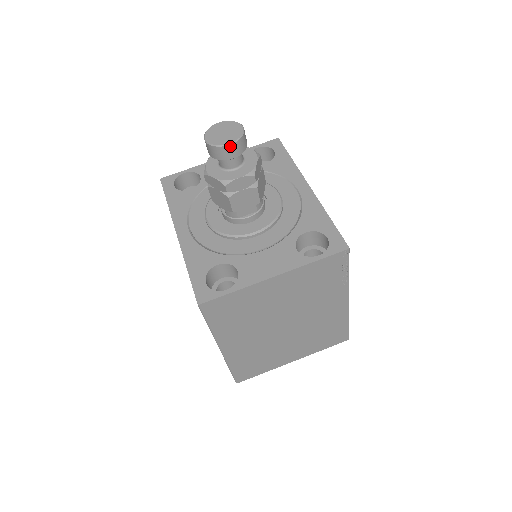
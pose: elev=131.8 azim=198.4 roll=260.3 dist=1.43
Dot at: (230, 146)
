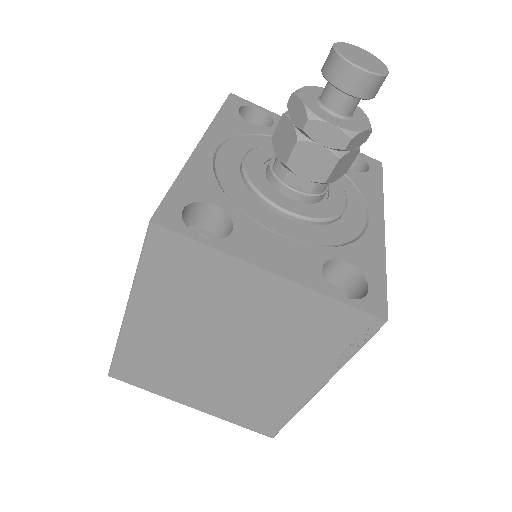
Dot at: (359, 72)
